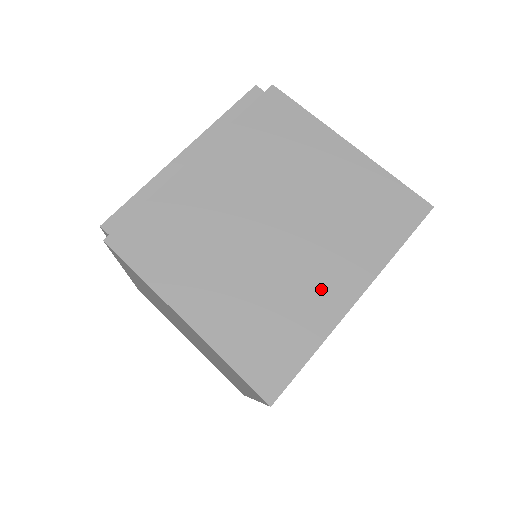
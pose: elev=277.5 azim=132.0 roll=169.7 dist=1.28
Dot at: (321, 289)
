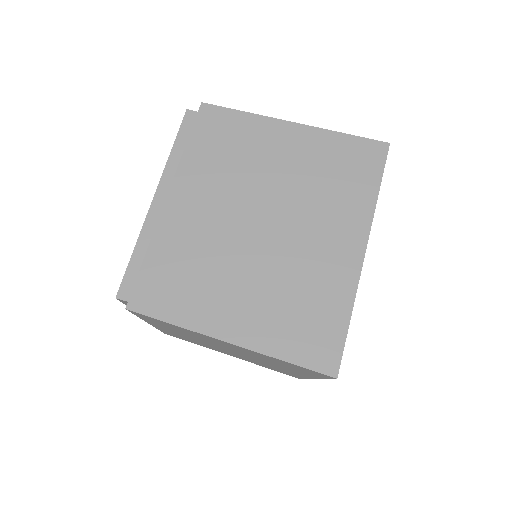
Dot at: (330, 260)
